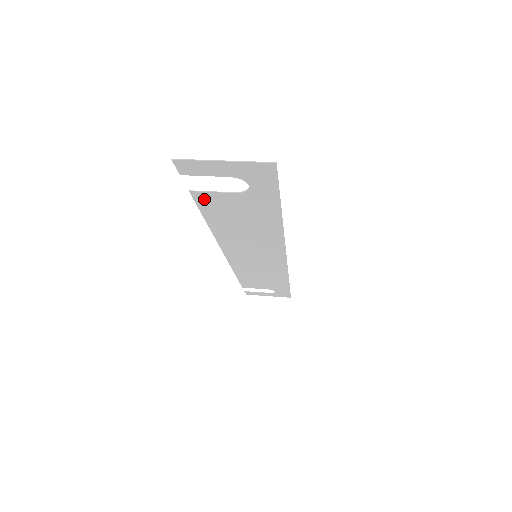
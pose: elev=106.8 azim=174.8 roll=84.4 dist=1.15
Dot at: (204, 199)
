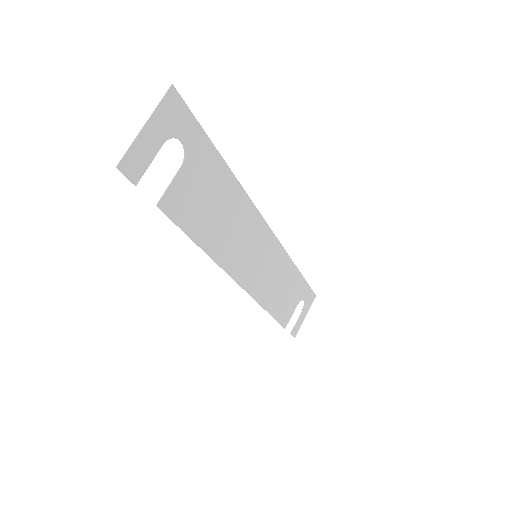
Dot at: (172, 206)
